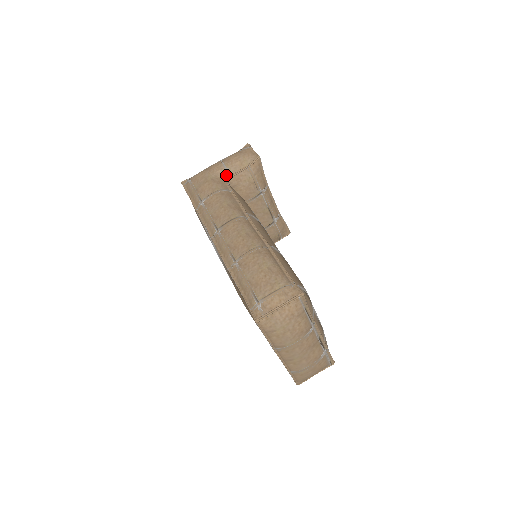
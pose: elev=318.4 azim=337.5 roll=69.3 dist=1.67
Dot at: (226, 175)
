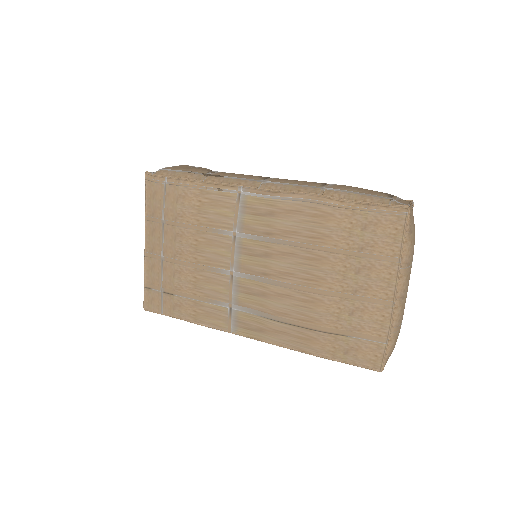
Dot at: occluded
